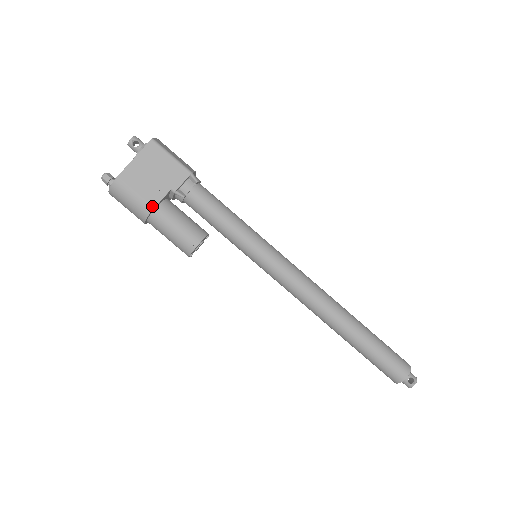
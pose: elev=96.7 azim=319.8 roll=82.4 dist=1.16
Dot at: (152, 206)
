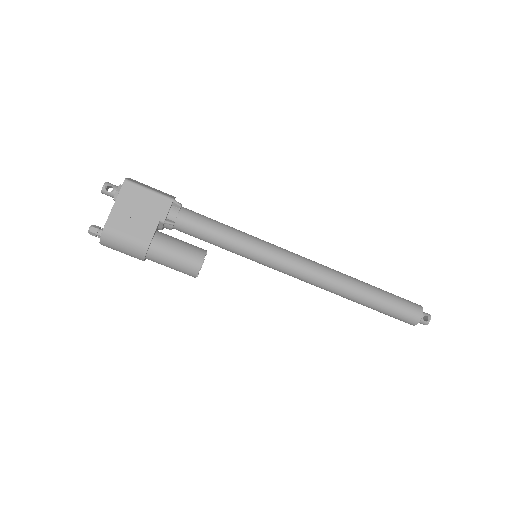
Dot at: (147, 242)
